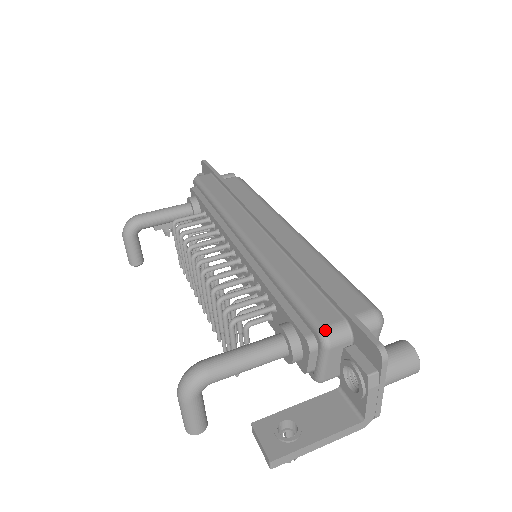
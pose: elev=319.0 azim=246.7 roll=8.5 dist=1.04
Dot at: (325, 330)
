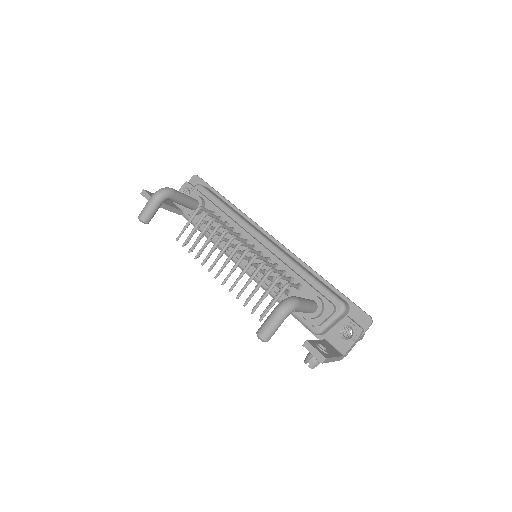
Dot at: (345, 303)
